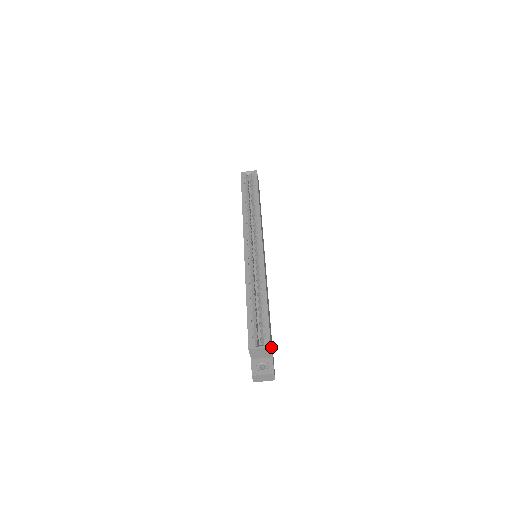
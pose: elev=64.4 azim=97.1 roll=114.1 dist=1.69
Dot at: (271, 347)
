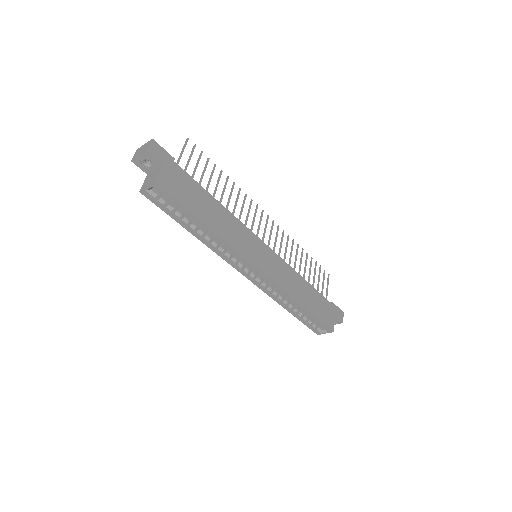
Dot at: (332, 323)
